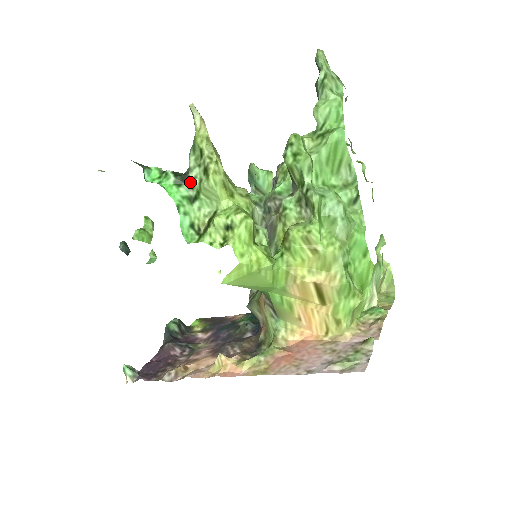
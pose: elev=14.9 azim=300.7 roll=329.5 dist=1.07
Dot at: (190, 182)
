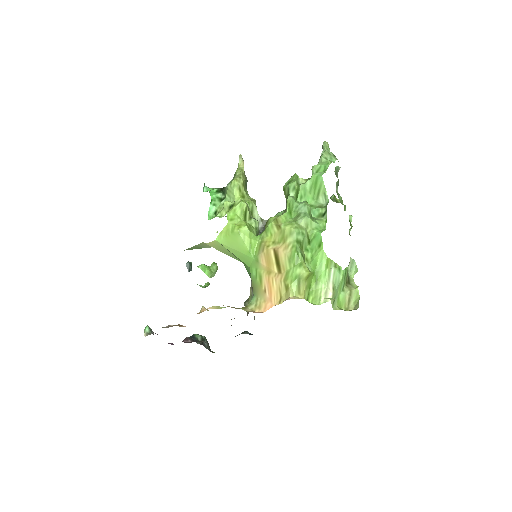
Dot at: (225, 191)
